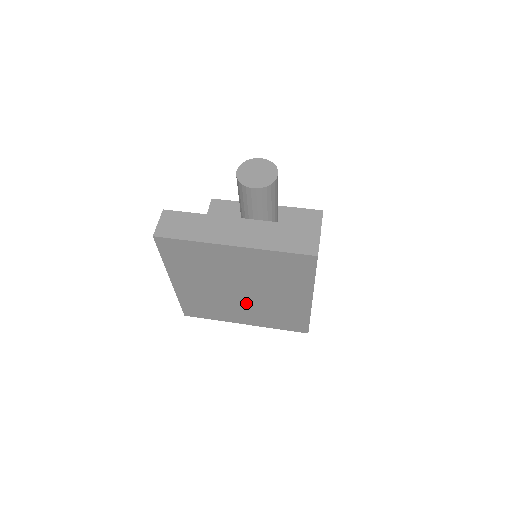
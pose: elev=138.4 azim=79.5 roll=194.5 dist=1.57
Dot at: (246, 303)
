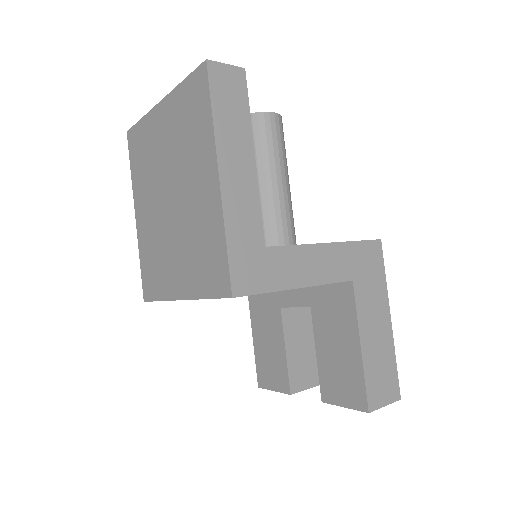
Dot at: (176, 231)
